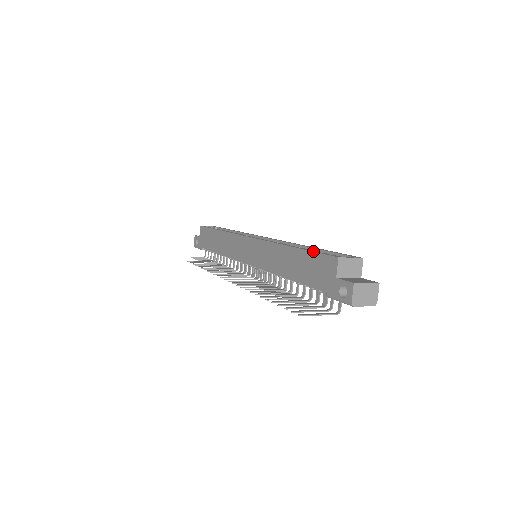
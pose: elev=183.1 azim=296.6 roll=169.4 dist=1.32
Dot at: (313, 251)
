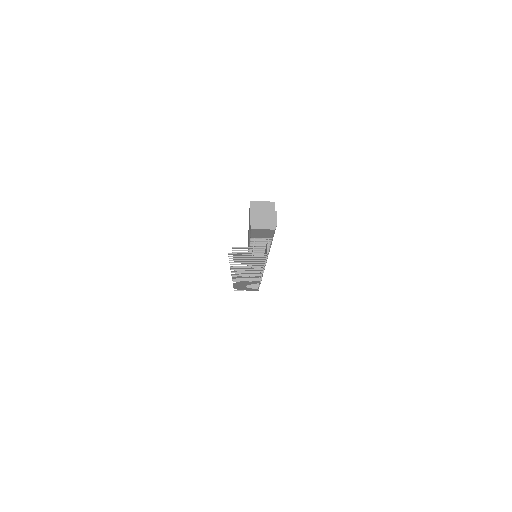
Dot at: occluded
